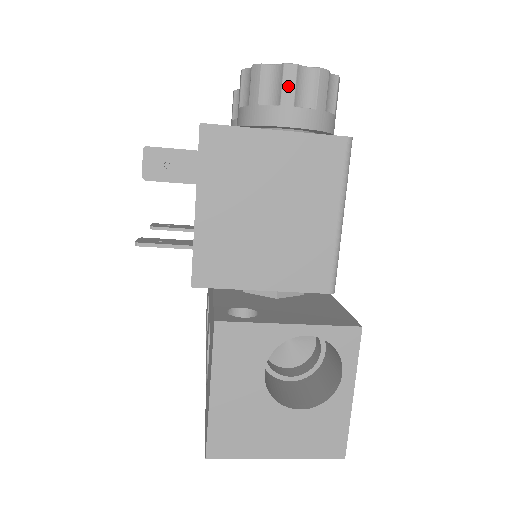
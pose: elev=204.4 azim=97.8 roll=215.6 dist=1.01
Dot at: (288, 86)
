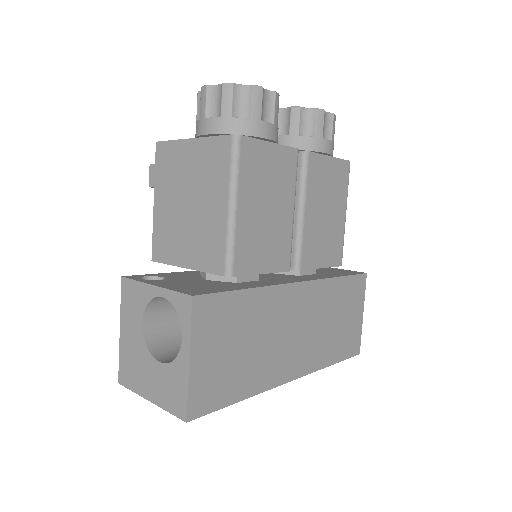
Dot at: (202, 103)
